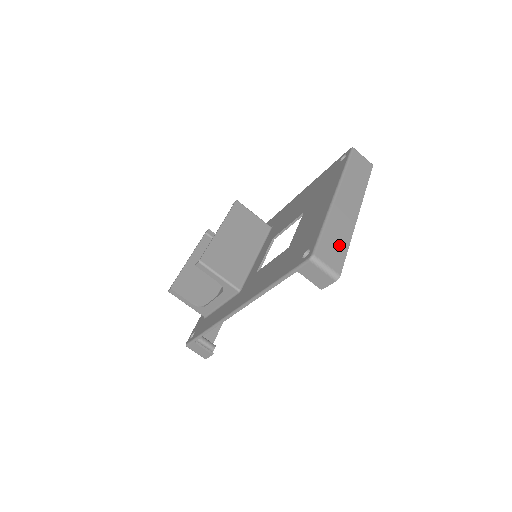
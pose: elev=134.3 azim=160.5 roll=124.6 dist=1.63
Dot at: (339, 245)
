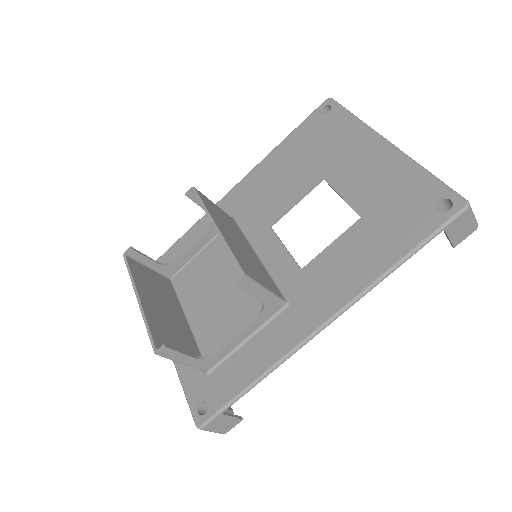
Dot at: occluded
